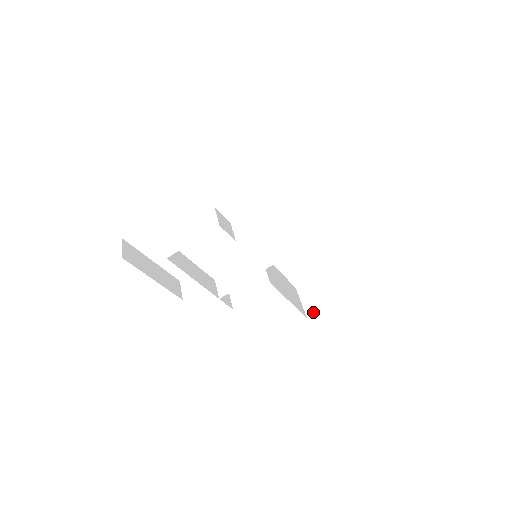
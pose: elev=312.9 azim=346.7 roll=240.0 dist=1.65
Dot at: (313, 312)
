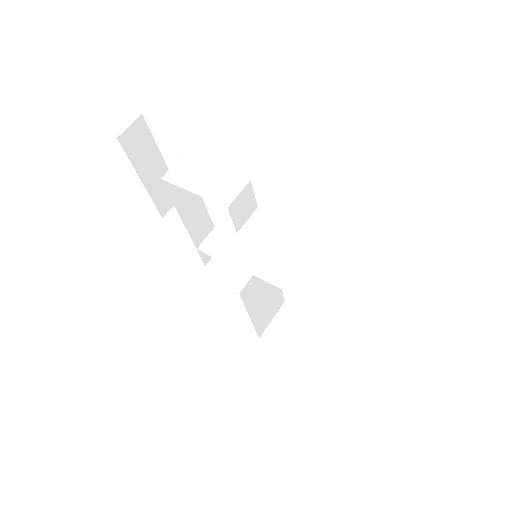
Dot at: (269, 340)
